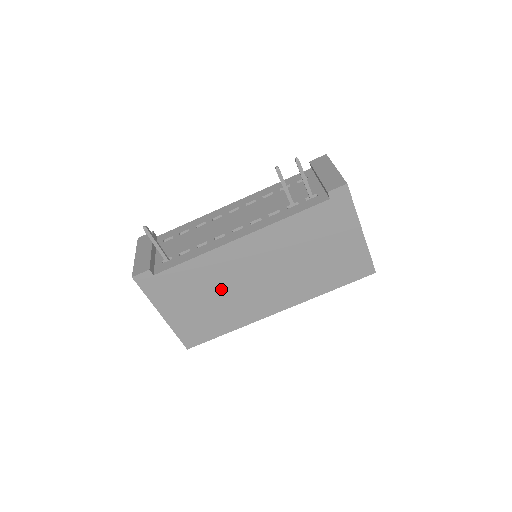
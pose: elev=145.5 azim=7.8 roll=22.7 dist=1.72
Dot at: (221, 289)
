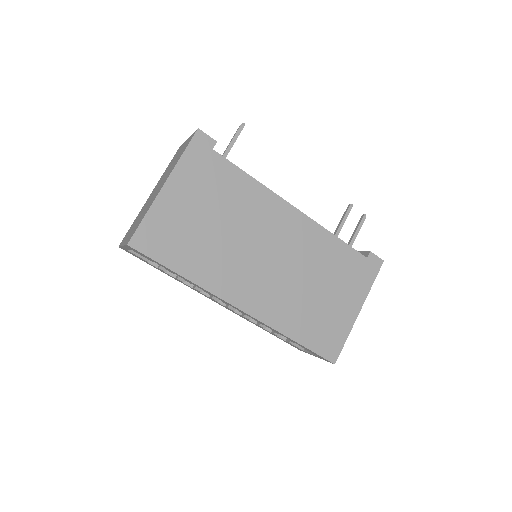
Dot at: (234, 227)
